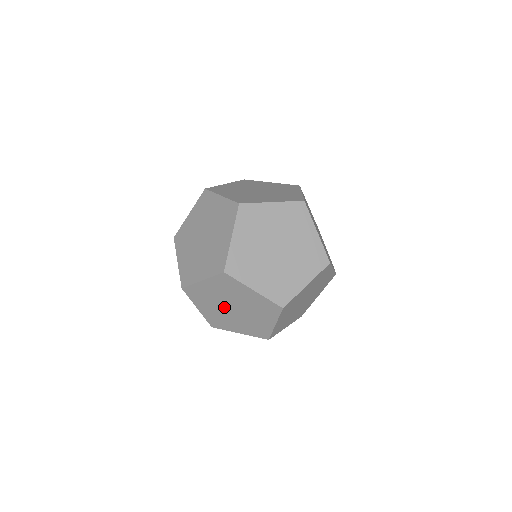
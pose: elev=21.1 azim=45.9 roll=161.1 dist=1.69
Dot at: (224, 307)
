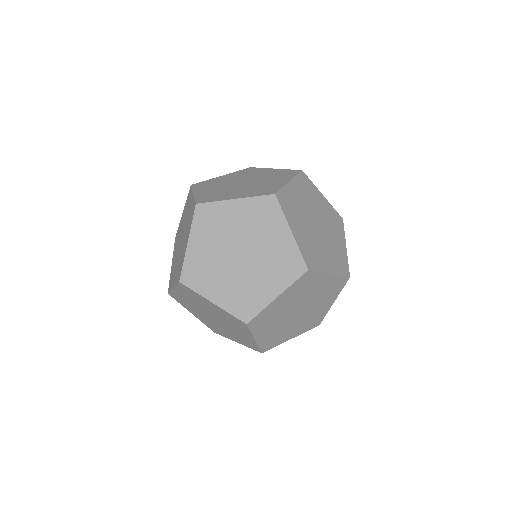
Dot at: (229, 249)
